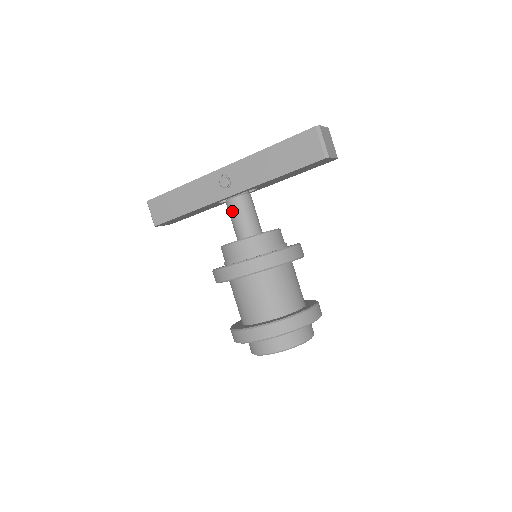
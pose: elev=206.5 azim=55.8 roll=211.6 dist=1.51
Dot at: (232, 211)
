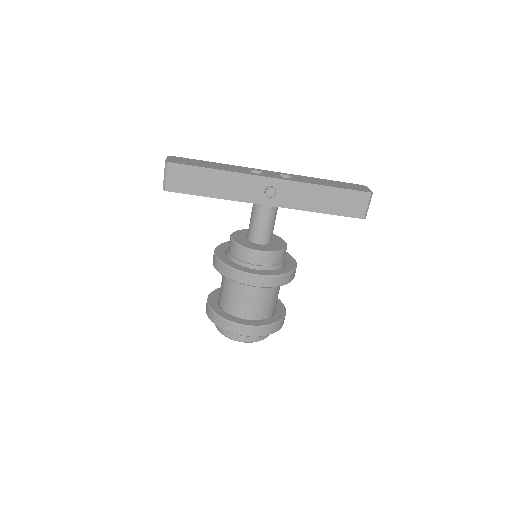
Dot at: (262, 217)
